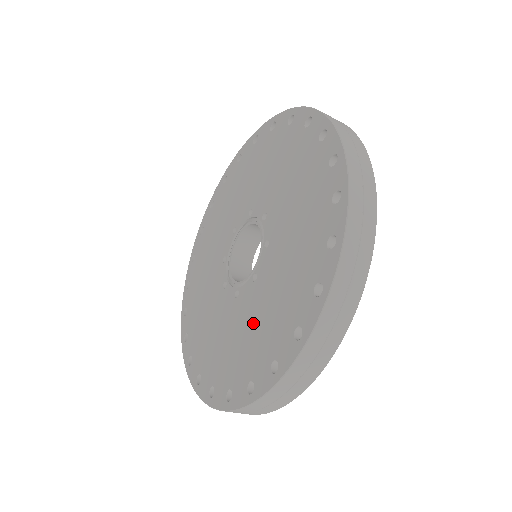
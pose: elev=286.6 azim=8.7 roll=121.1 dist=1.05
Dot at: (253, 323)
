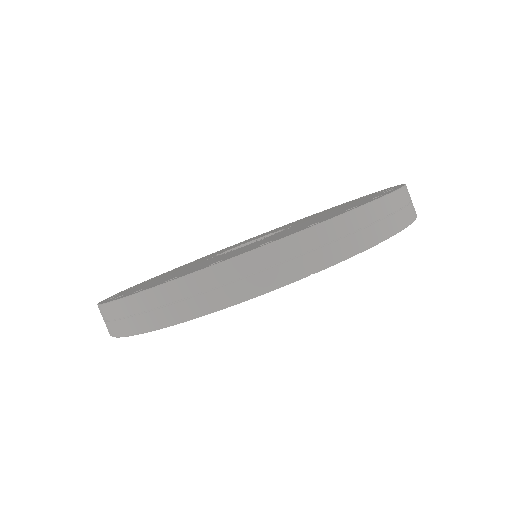
Dot at: (181, 271)
